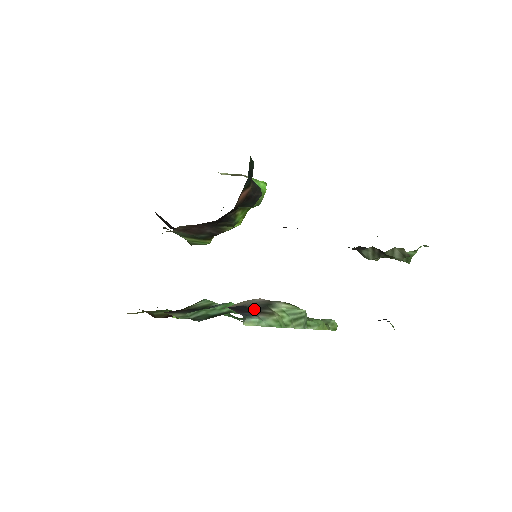
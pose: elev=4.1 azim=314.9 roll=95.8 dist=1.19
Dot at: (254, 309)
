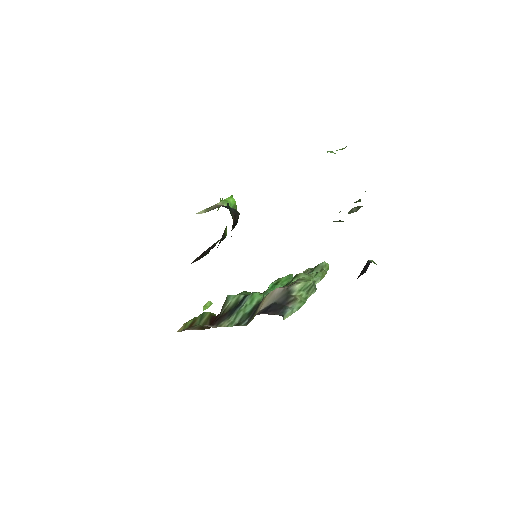
Dot at: (282, 303)
